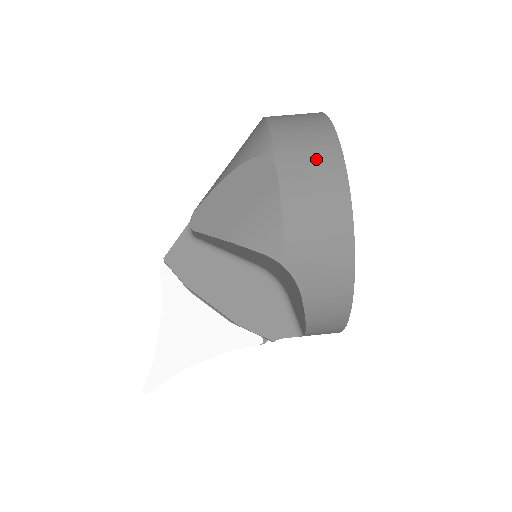
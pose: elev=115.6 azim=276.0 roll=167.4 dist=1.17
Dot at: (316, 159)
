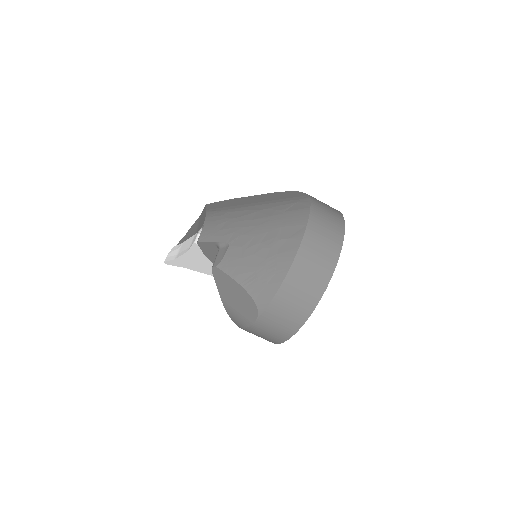
Dot at: (280, 327)
